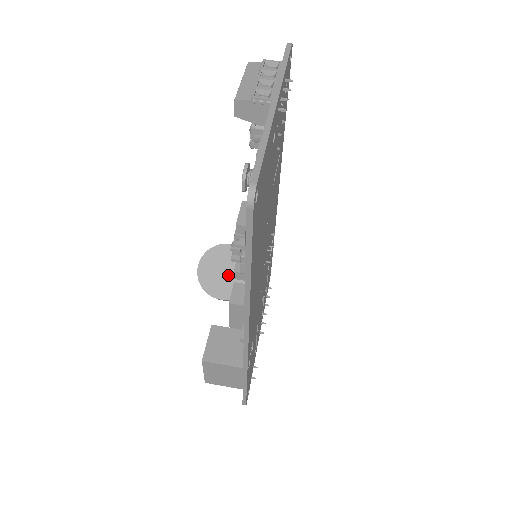
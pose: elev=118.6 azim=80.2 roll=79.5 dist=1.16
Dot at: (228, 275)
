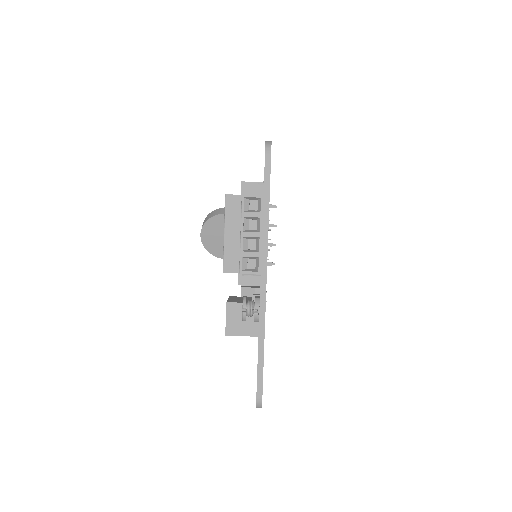
Dot at: occluded
